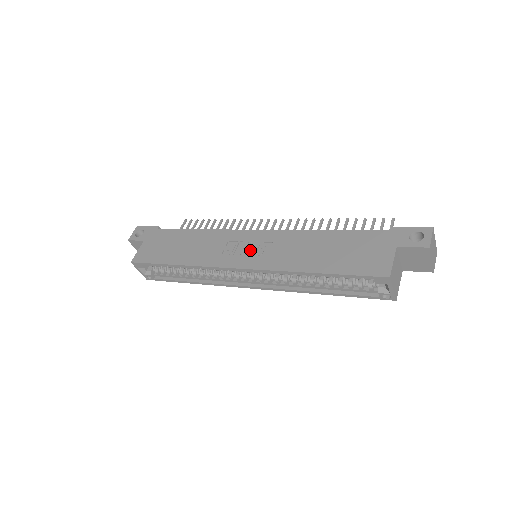
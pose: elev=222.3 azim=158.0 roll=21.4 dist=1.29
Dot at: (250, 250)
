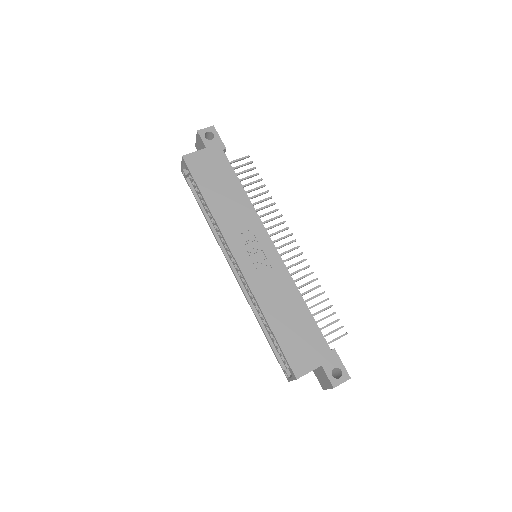
Dot at: (255, 256)
